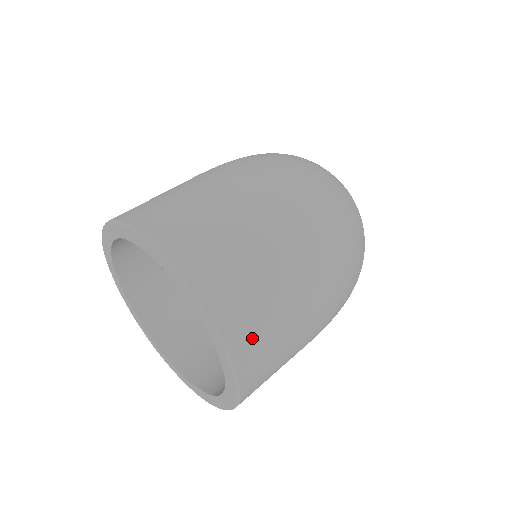
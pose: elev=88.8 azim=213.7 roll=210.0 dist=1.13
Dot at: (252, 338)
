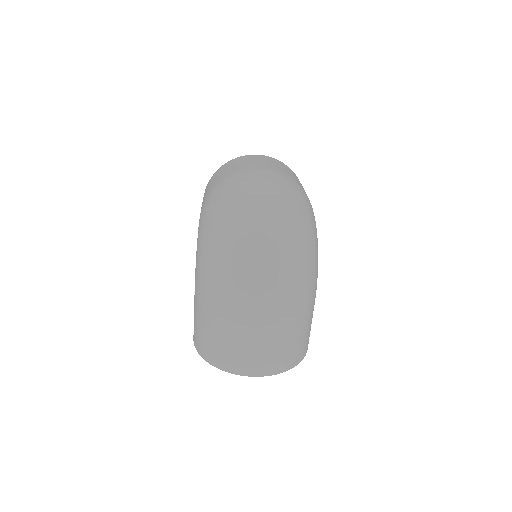
Dot at: (284, 361)
